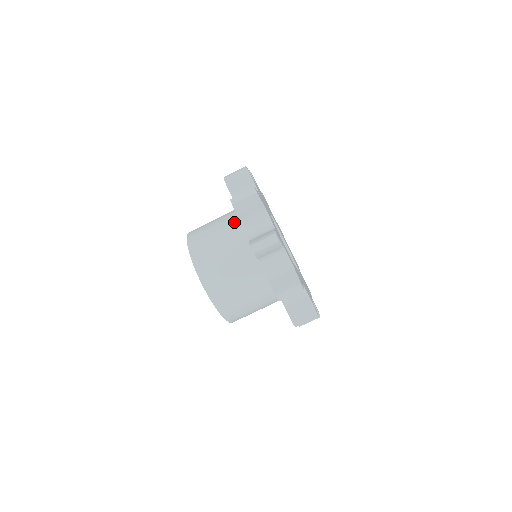
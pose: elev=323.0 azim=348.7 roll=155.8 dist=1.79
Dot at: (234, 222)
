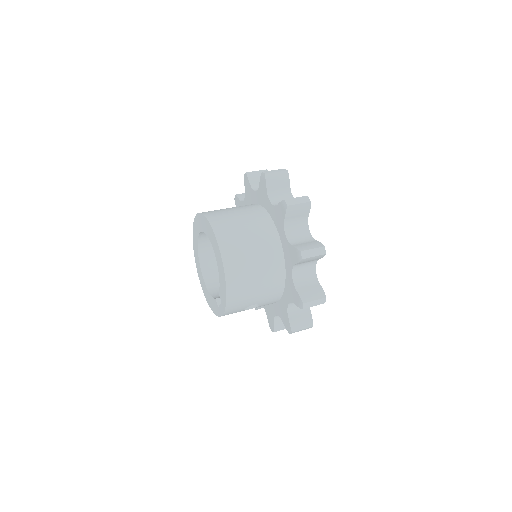
Dot at: occluded
